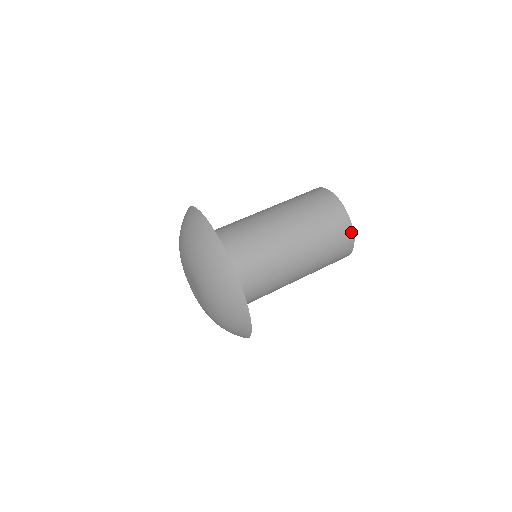
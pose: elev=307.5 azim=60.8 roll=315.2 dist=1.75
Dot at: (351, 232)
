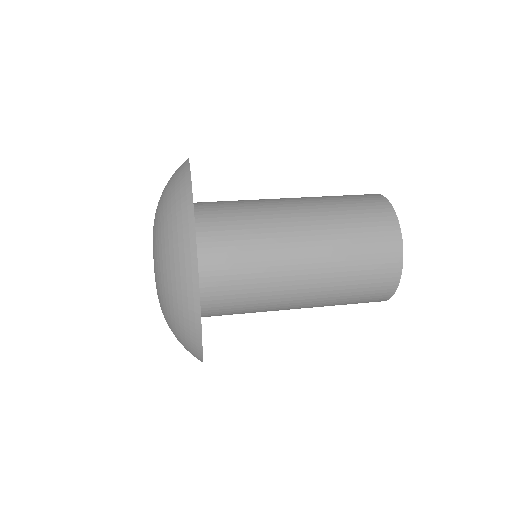
Dot at: (392, 290)
